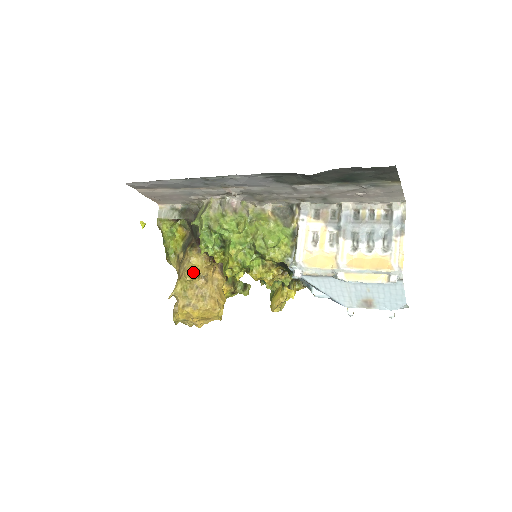
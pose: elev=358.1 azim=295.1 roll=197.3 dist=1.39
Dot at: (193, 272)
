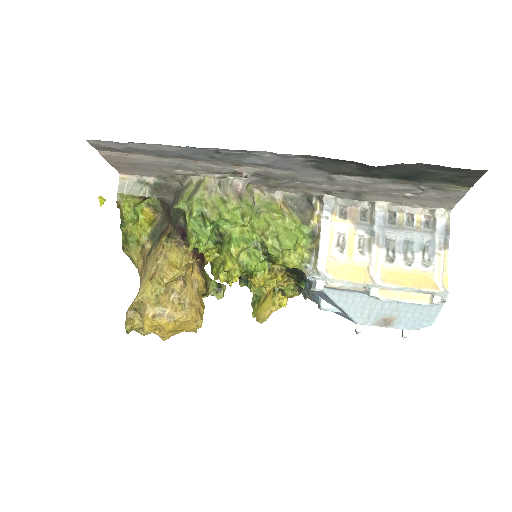
Dot at: (172, 272)
